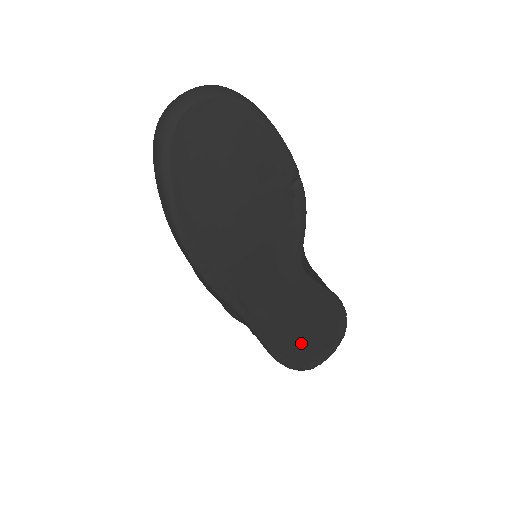
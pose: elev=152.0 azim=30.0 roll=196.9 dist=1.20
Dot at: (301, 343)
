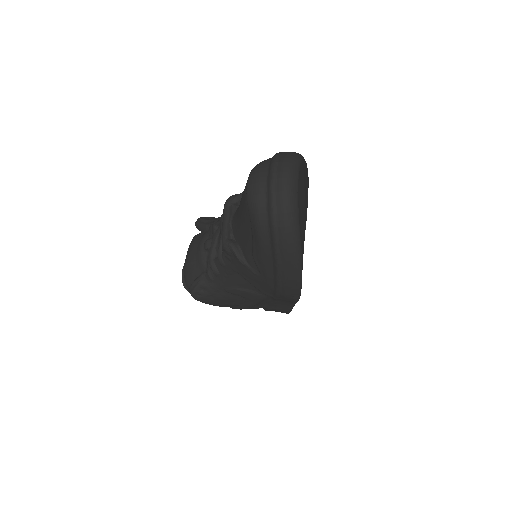
Dot at: occluded
